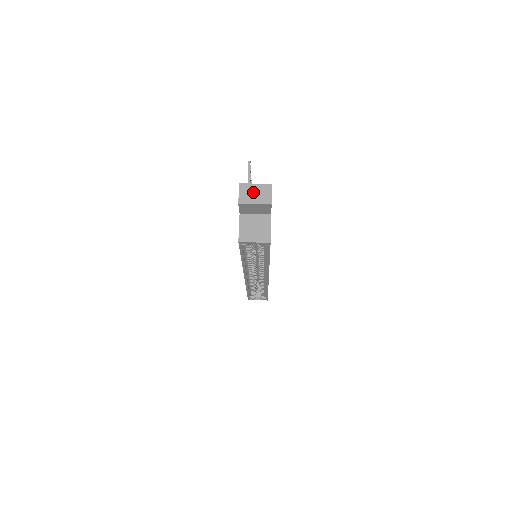
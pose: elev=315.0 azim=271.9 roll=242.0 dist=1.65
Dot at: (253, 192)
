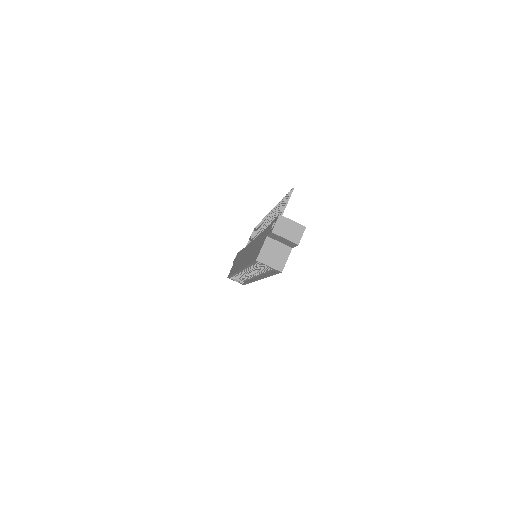
Dot at: (288, 227)
